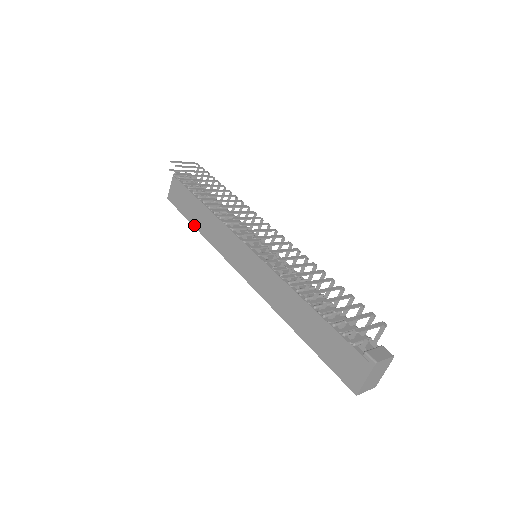
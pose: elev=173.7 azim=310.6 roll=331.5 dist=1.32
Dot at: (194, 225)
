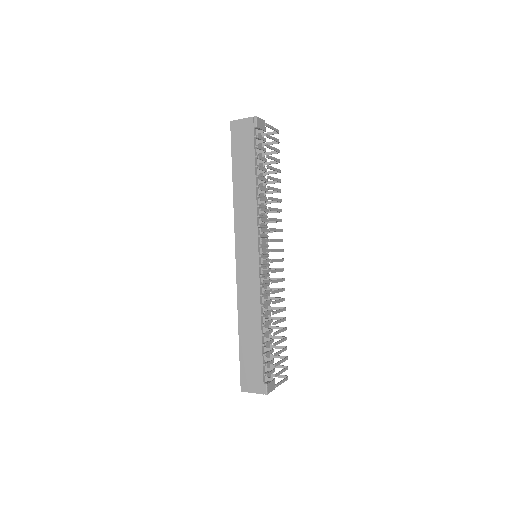
Dot at: (234, 177)
